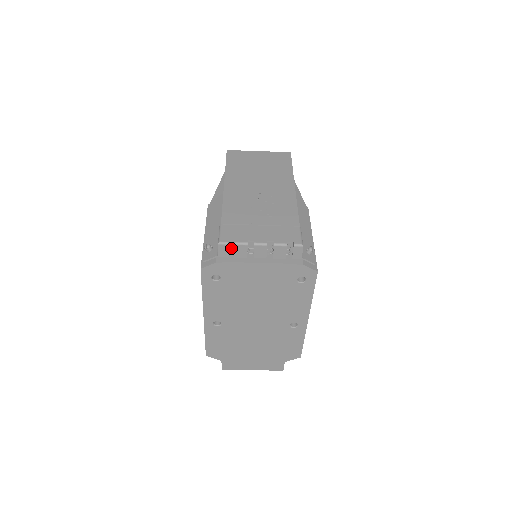
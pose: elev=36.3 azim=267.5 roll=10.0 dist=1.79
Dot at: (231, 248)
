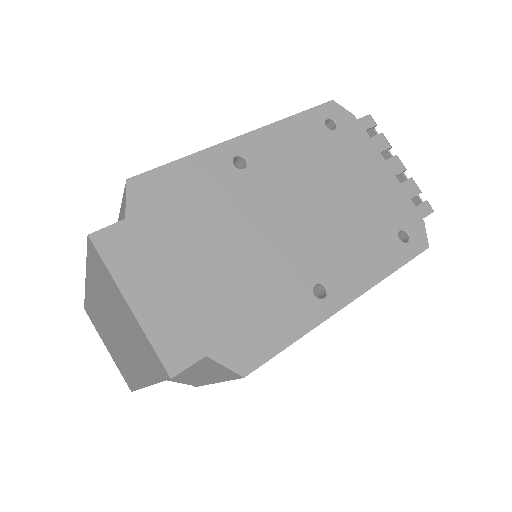
Dot at: occluded
